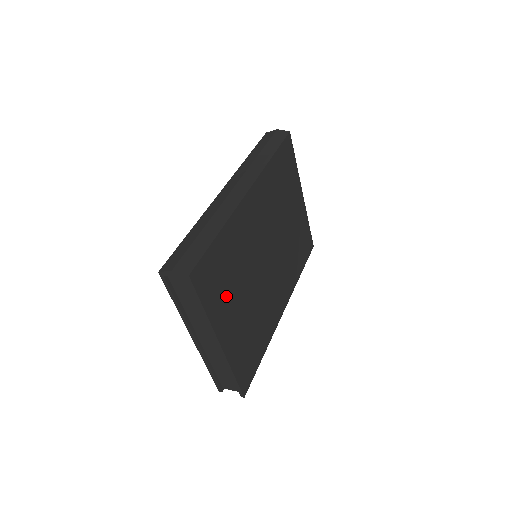
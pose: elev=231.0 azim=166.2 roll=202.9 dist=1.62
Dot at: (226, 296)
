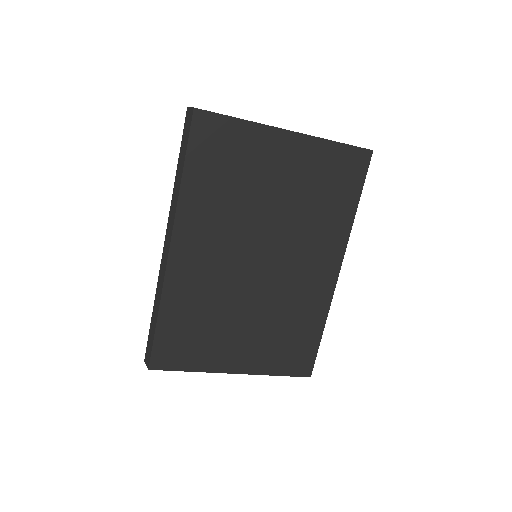
Dot at: (212, 343)
